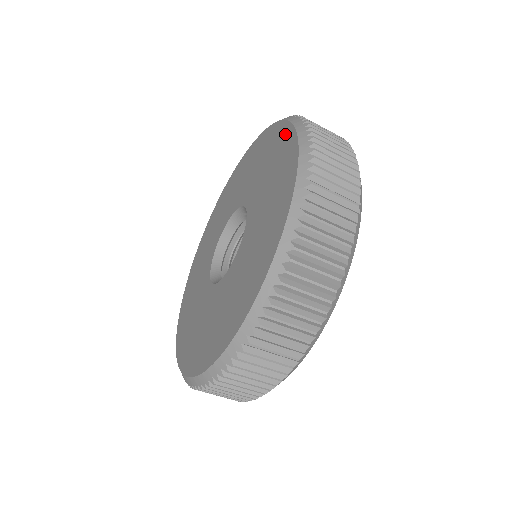
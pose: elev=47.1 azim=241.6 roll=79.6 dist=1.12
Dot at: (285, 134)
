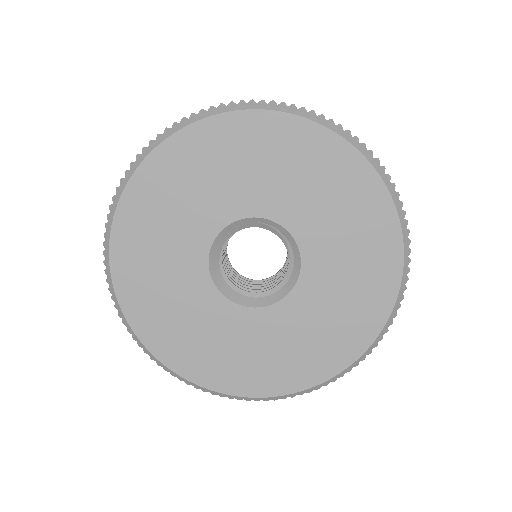
Dot at: (372, 189)
